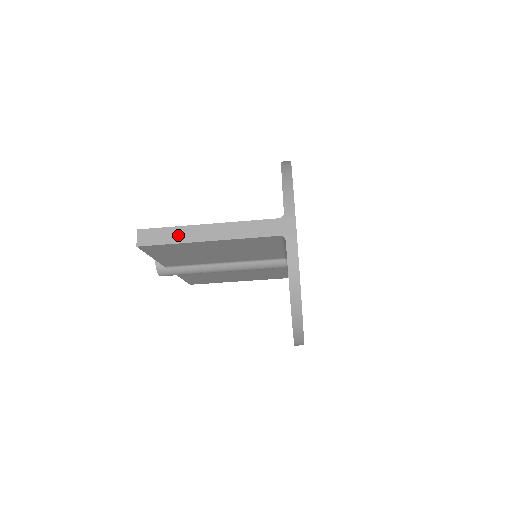
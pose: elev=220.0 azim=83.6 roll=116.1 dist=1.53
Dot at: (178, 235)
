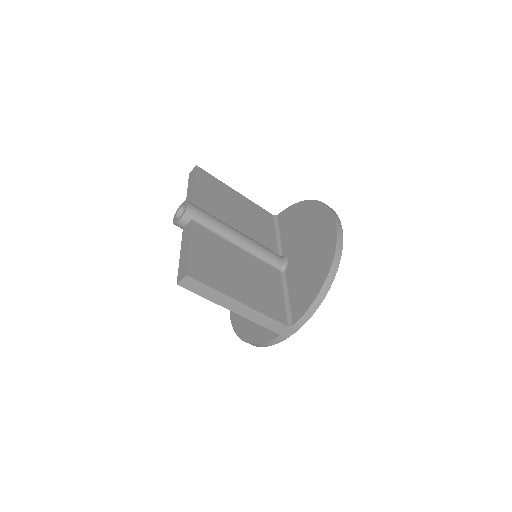
Dot at: (214, 296)
